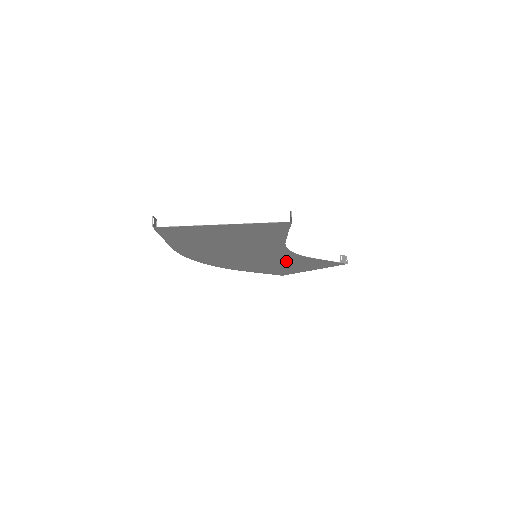
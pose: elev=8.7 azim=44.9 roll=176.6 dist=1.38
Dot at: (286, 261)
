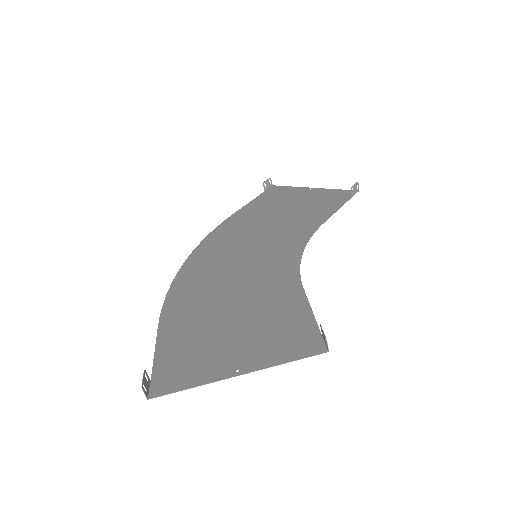
Dot at: (288, 226)
